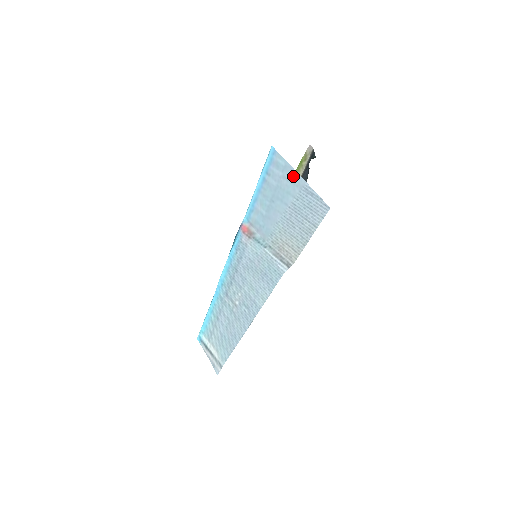
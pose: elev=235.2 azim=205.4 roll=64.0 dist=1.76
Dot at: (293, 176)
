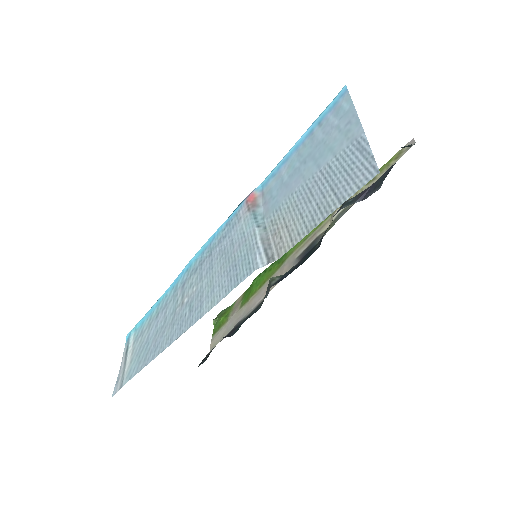
Dot at: (350, 124)
